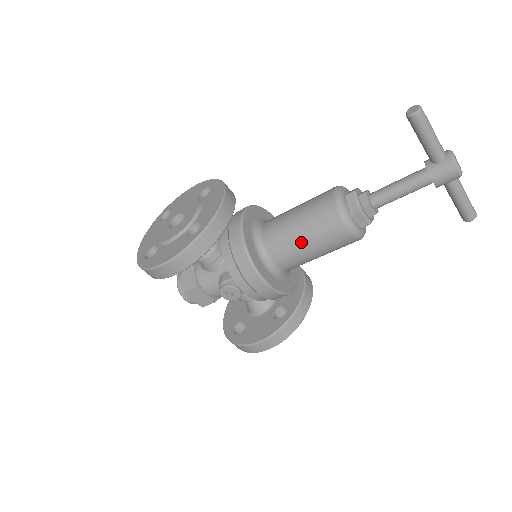
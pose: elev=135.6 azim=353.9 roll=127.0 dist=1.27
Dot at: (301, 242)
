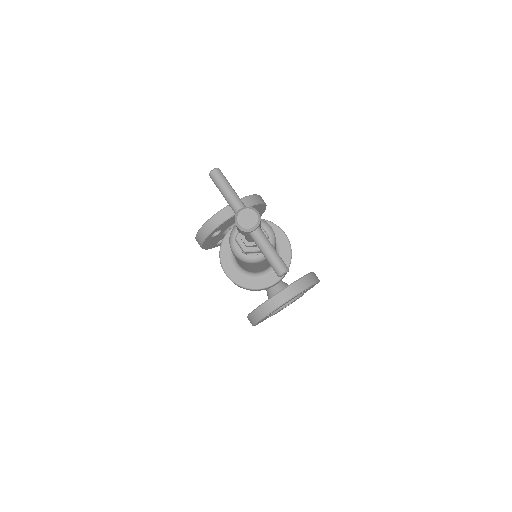
Dot at: occluded
